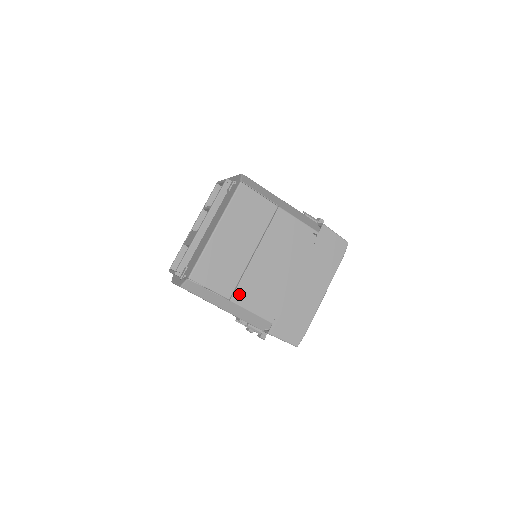
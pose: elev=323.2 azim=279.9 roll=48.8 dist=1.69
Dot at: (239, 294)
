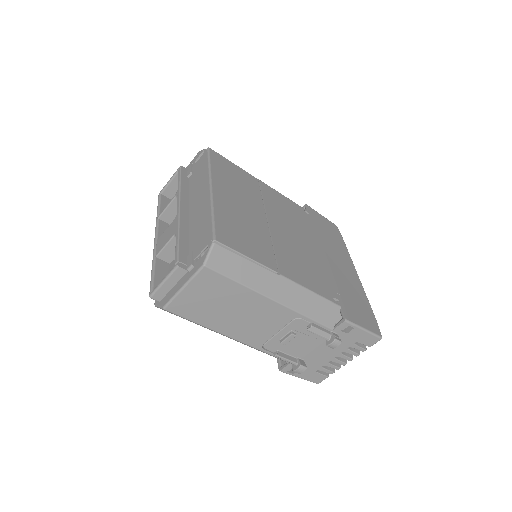
Dot at: (284, 267)
